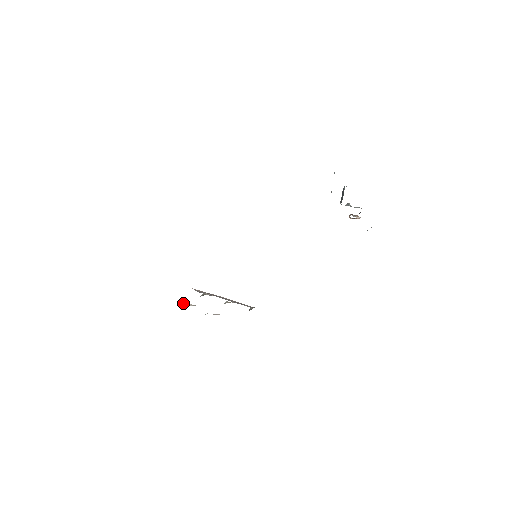
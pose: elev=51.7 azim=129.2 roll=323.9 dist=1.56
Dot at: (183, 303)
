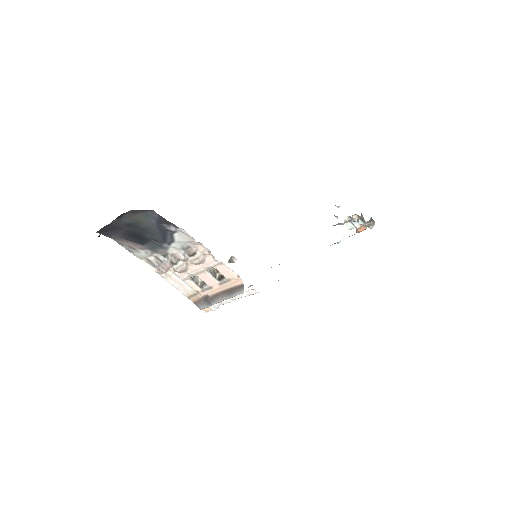
Dot at: (167, 257)
